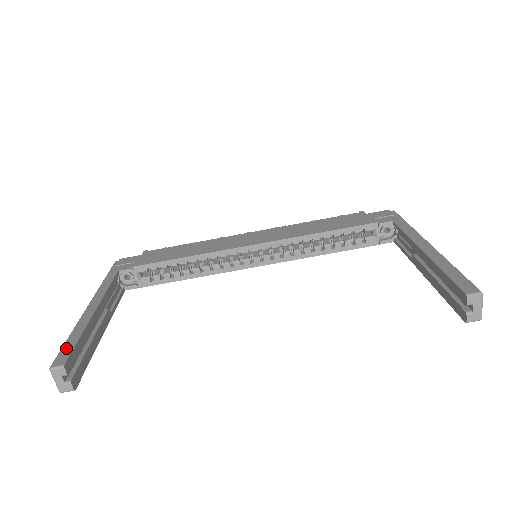
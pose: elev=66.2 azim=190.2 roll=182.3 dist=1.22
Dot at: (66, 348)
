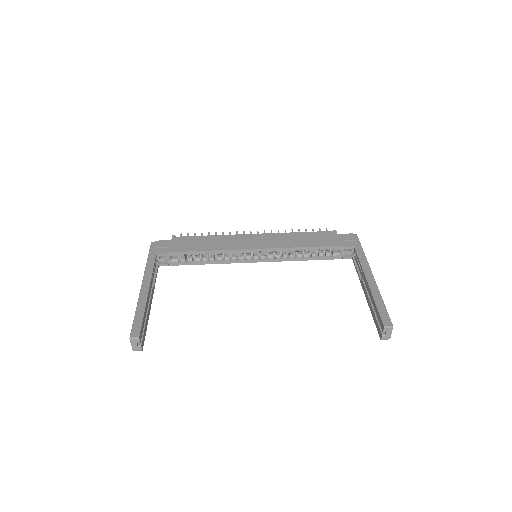
Dot at: (137, 323)
